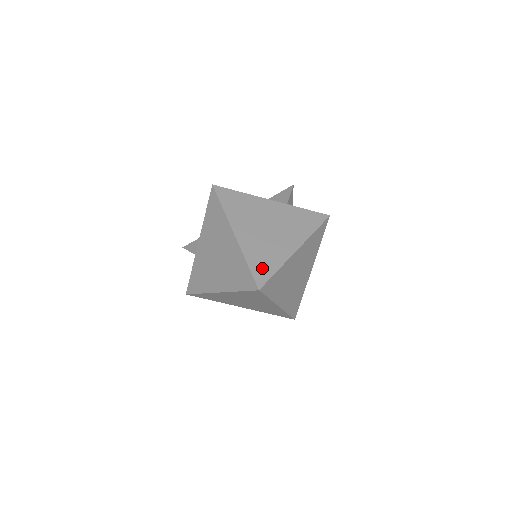
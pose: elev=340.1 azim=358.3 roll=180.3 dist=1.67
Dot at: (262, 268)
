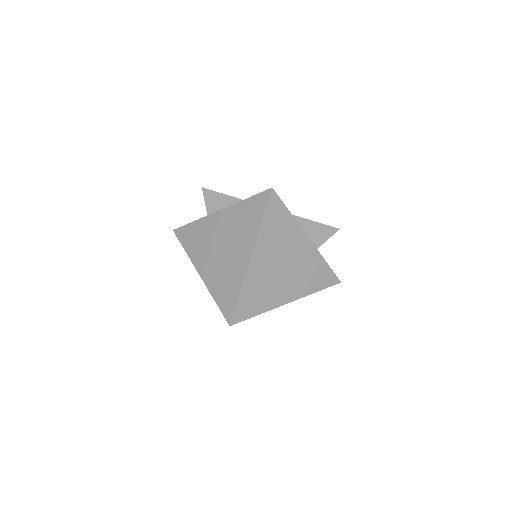
Dot at: (248, 306)
